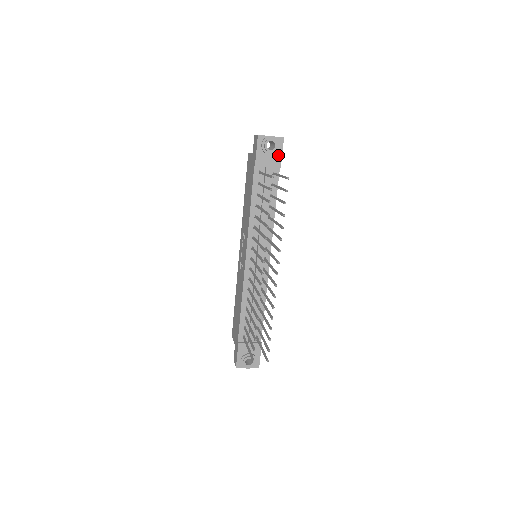
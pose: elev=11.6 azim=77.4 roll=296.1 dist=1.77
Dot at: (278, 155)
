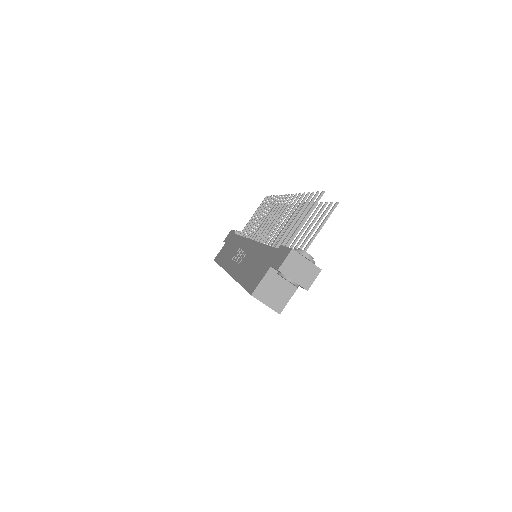
Dot at: occluded
